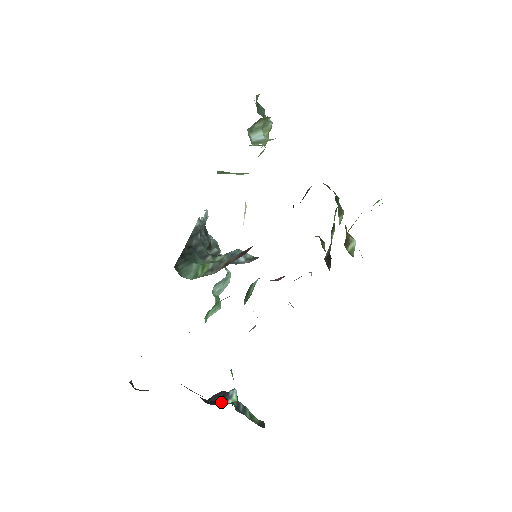
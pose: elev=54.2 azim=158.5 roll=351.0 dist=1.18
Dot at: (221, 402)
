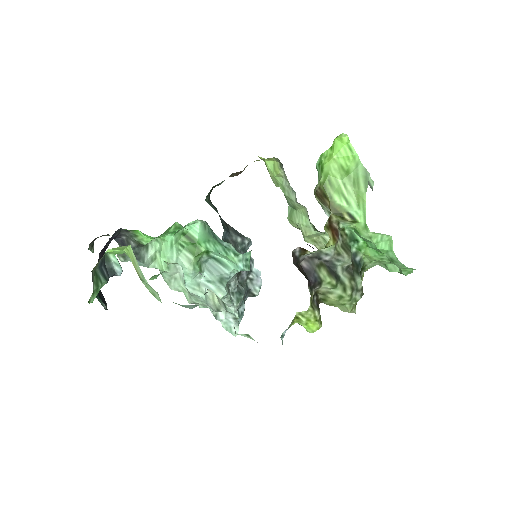
Dot at: occluded
